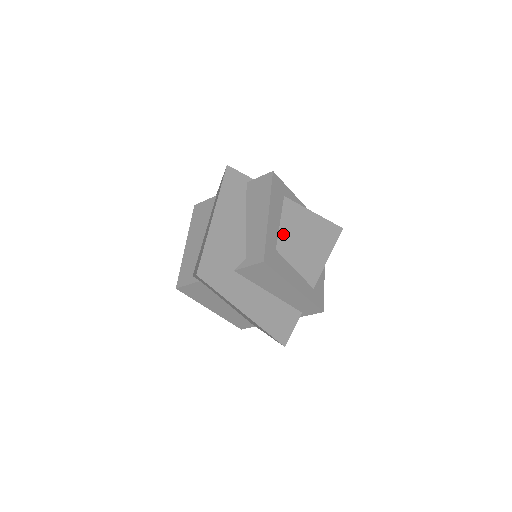
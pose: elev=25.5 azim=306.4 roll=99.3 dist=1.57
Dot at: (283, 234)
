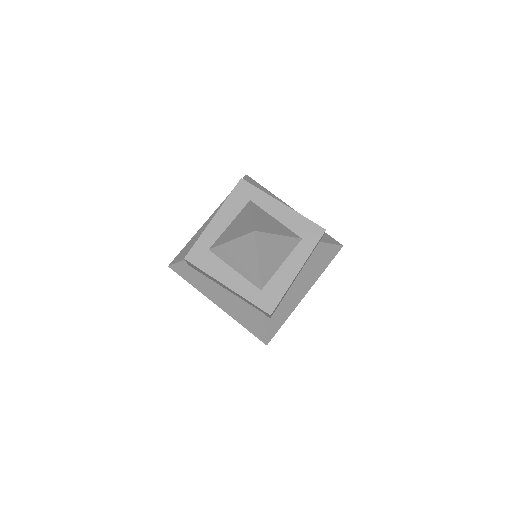
Dot at: (222, 236)
